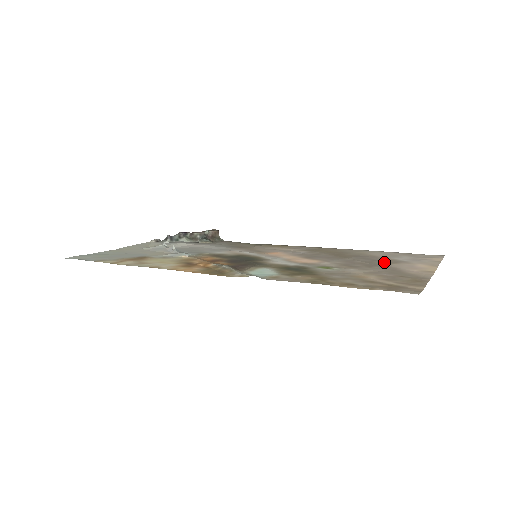
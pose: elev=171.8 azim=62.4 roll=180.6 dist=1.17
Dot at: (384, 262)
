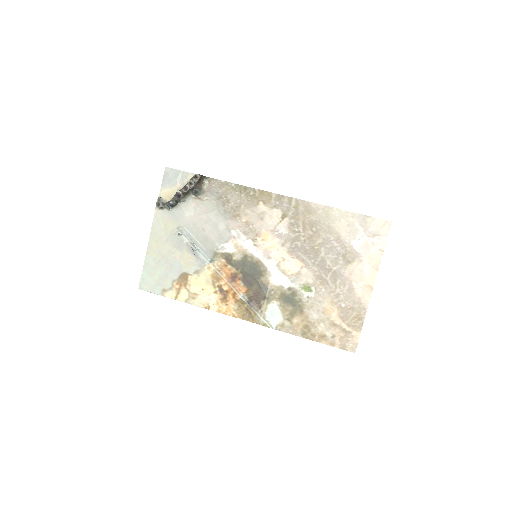
Dot at: (344, 260)
